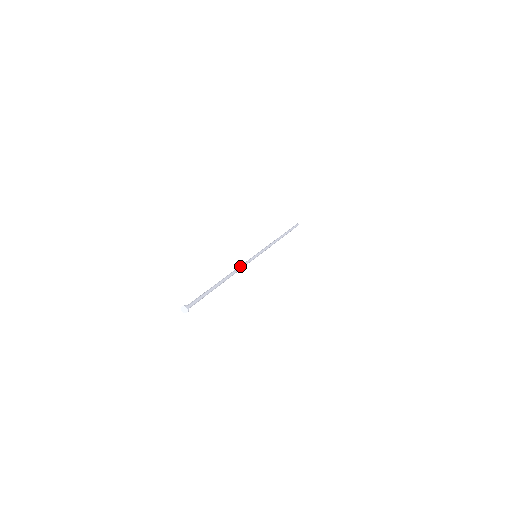
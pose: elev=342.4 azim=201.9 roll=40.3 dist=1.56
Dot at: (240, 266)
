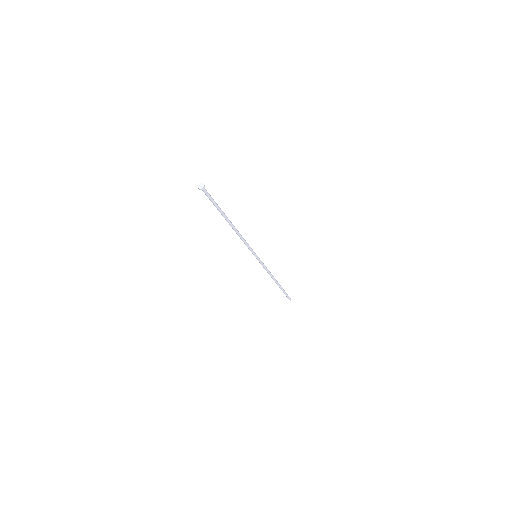
Dot at: (243, 239)
